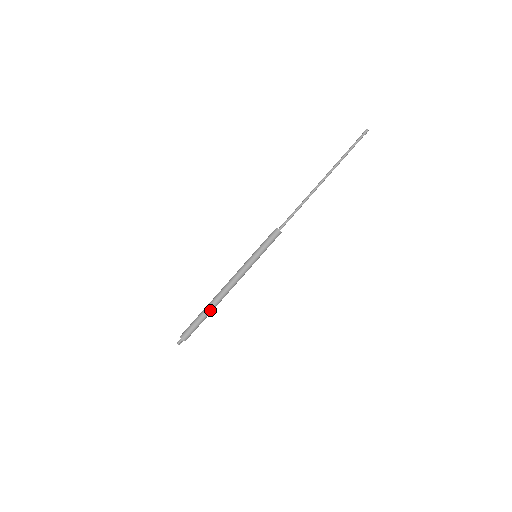
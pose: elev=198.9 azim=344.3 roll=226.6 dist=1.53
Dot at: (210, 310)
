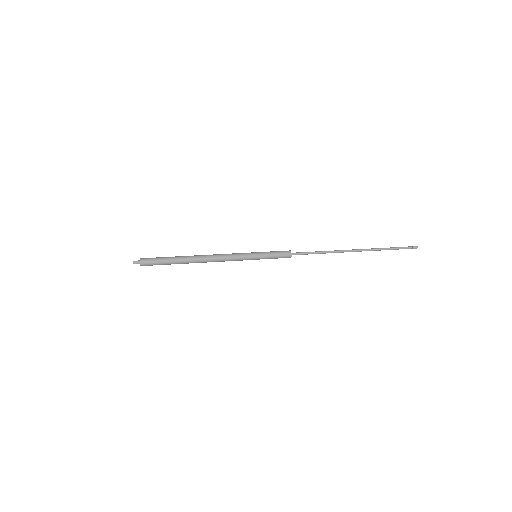
Dot at: (183, 263)
